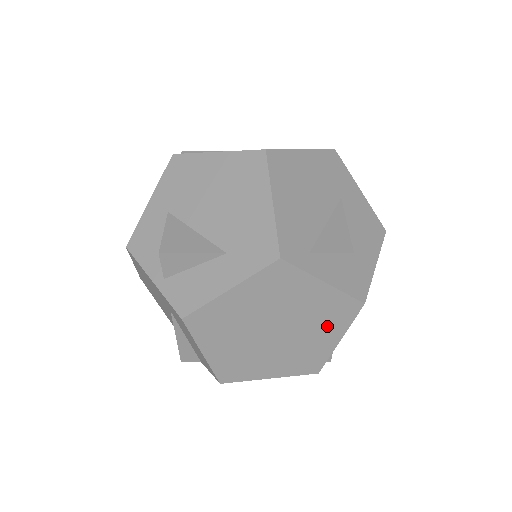
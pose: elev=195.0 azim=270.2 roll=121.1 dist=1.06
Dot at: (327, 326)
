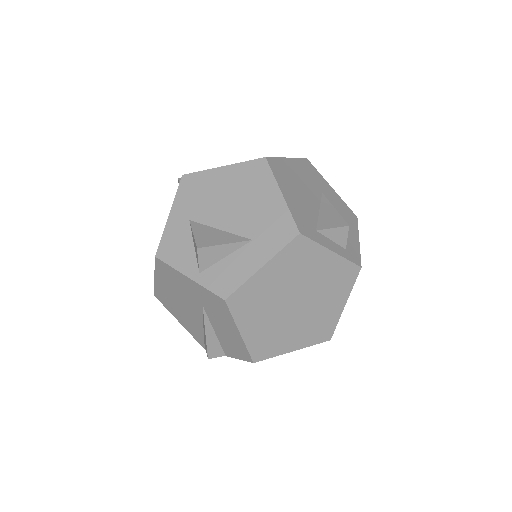
Dot at: (335, 292)
